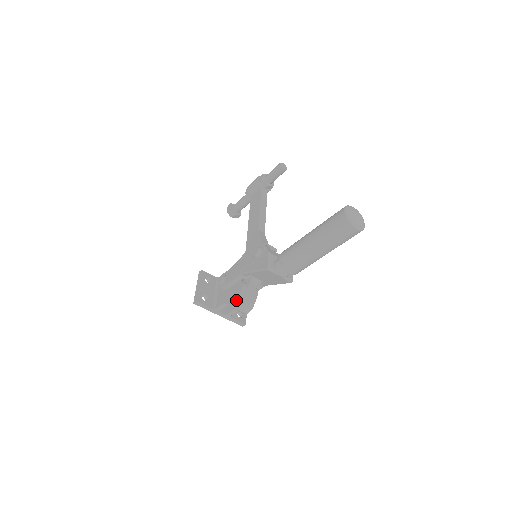
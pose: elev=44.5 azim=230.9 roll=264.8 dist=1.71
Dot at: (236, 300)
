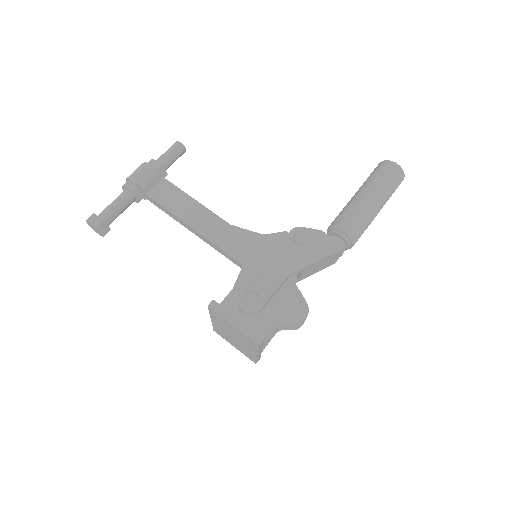
Dot at: (306, 308)
